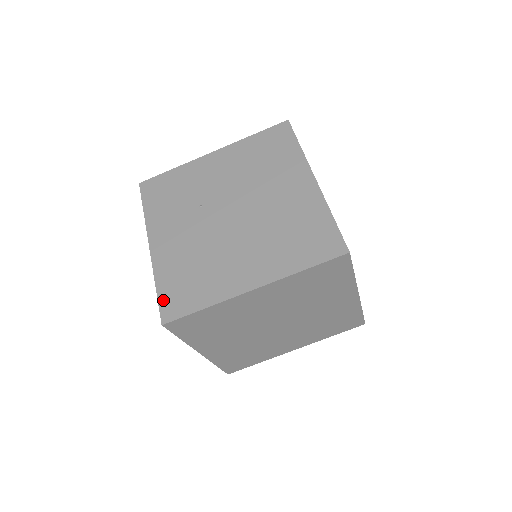
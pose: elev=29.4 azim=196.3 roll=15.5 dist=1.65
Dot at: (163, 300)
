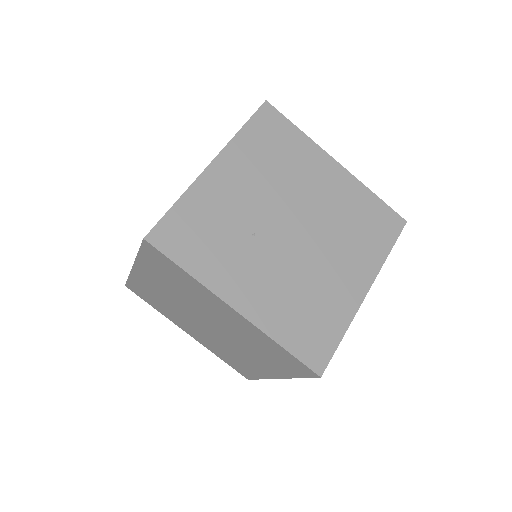
Dot at: (302, 354)
